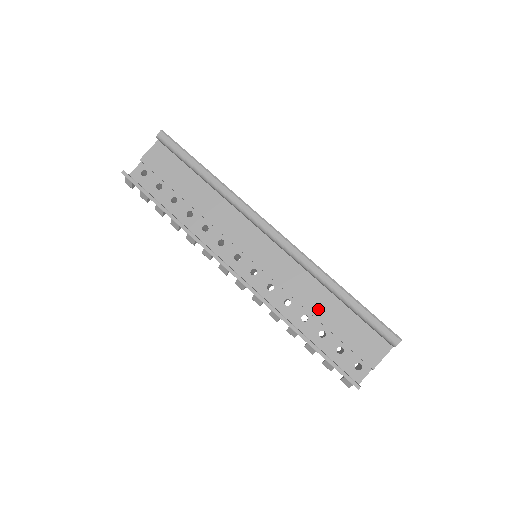
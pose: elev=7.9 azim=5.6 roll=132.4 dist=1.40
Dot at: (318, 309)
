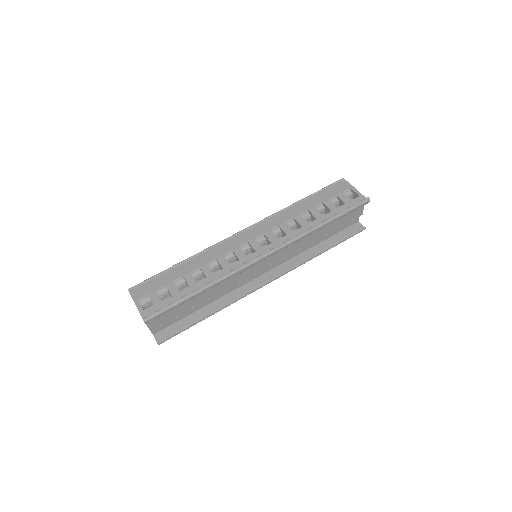
Dot at: (317, 236)
